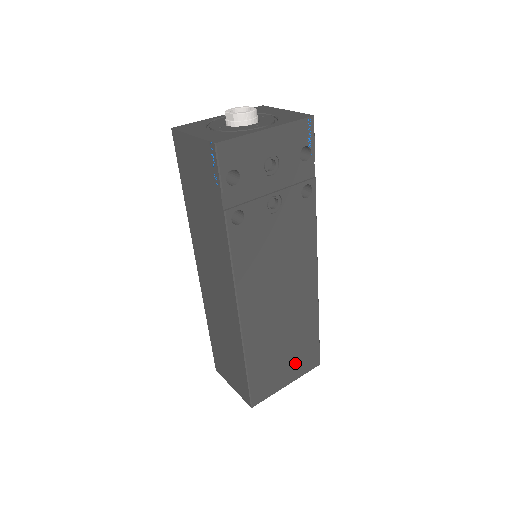
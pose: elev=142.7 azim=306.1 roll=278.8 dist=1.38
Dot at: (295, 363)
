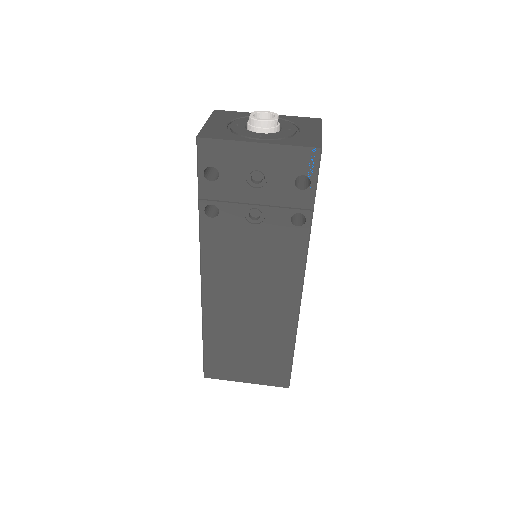
Dot at: (258, 369)
